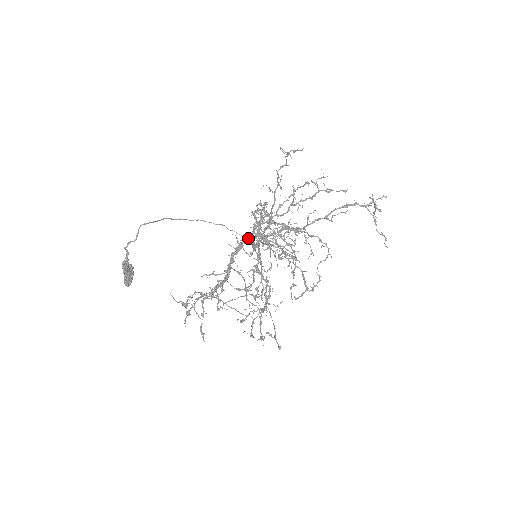
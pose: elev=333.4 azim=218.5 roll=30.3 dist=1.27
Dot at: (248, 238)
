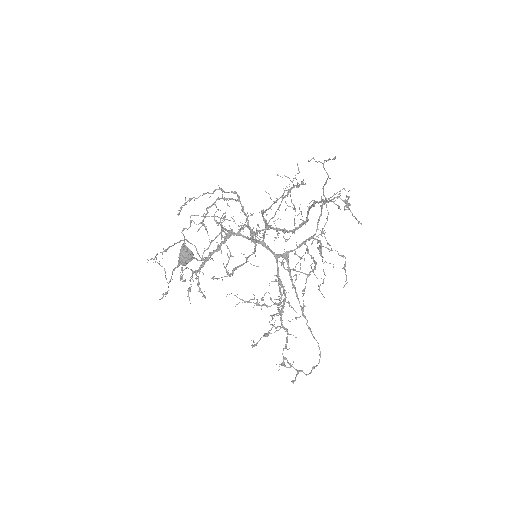
Dot at: (259, 240)
